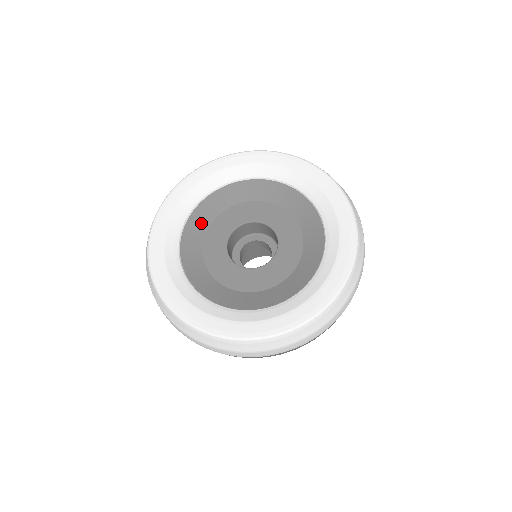
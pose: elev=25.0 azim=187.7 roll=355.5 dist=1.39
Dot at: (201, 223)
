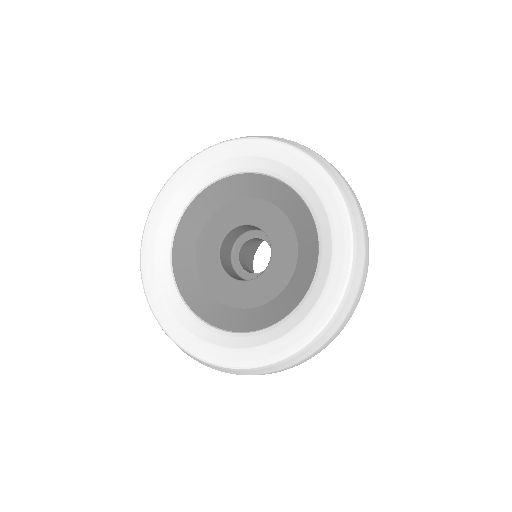
Dot at: (225, 194)
